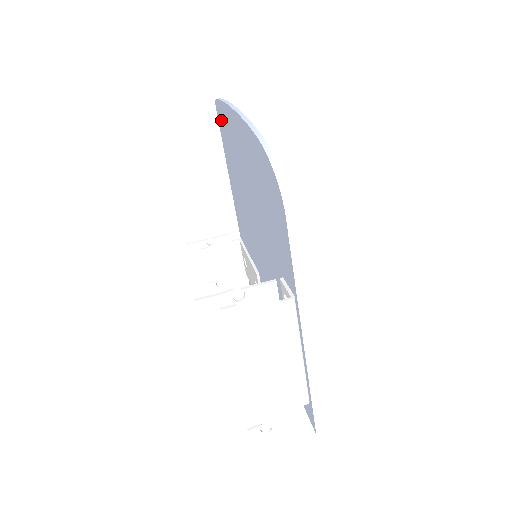
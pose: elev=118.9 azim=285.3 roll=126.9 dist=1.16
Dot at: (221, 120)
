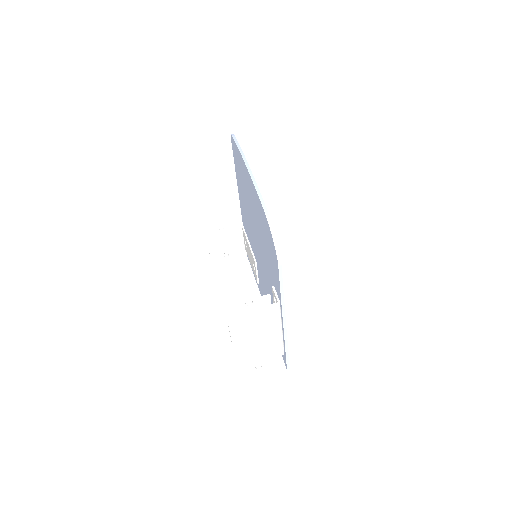
Dot at: (235, 152)
